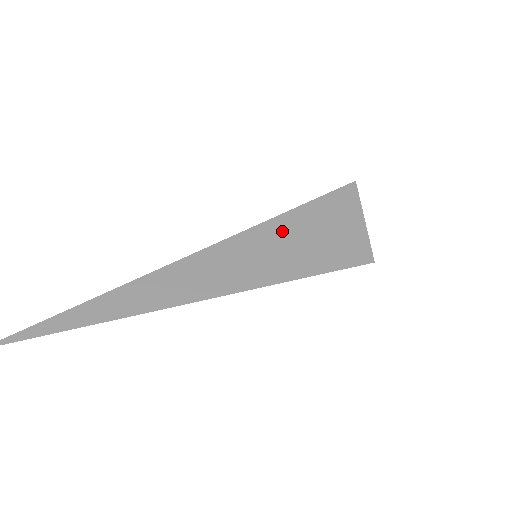
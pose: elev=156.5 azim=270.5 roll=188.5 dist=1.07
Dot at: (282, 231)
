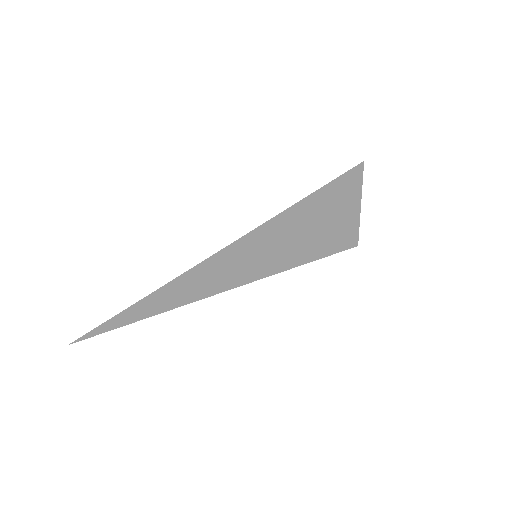
Dot at: (280, 230)
